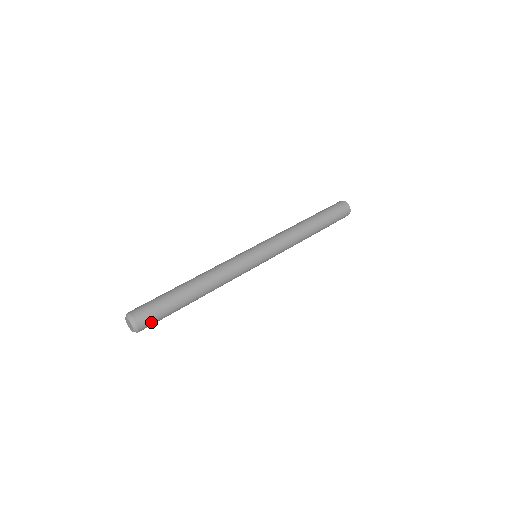
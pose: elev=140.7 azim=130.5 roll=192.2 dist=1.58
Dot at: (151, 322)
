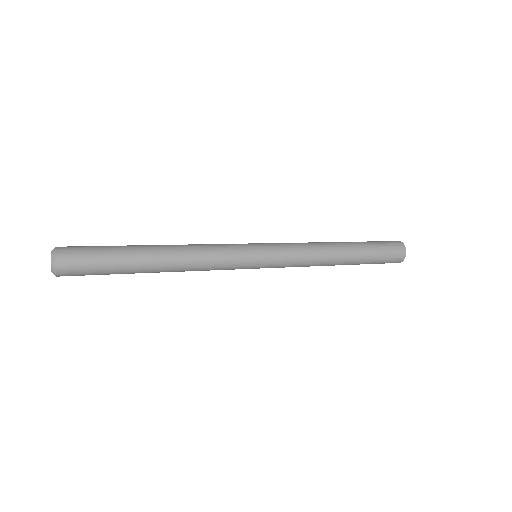
Dot at: (78, 262)
